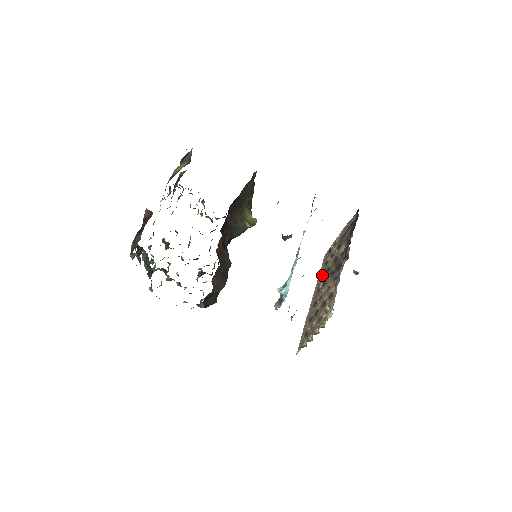
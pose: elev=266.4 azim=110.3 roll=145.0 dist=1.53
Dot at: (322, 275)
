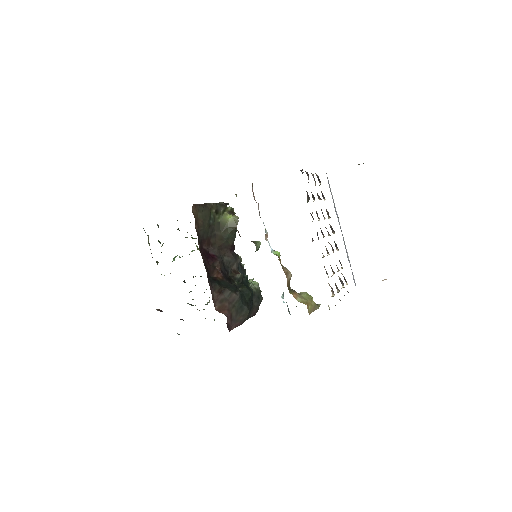
Dot at: occluded
